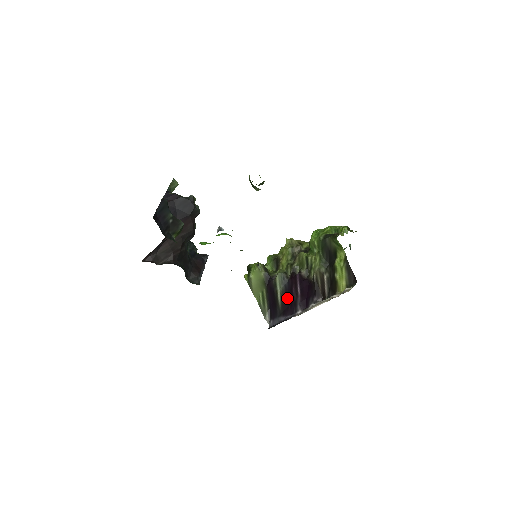
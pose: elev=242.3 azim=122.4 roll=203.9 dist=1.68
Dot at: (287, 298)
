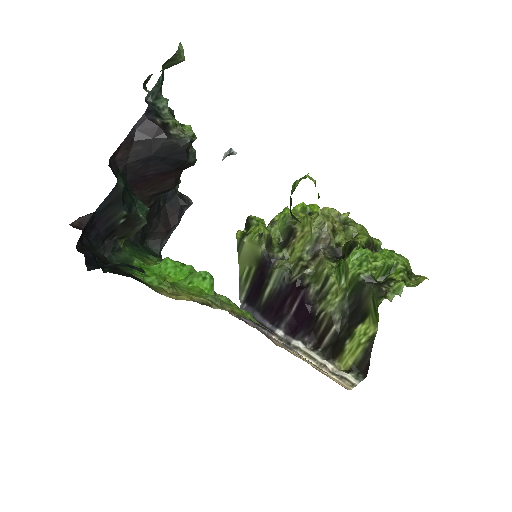
Dot at: (276, 302)
